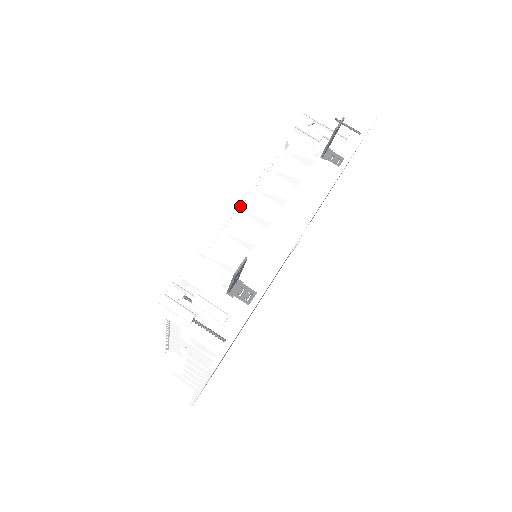
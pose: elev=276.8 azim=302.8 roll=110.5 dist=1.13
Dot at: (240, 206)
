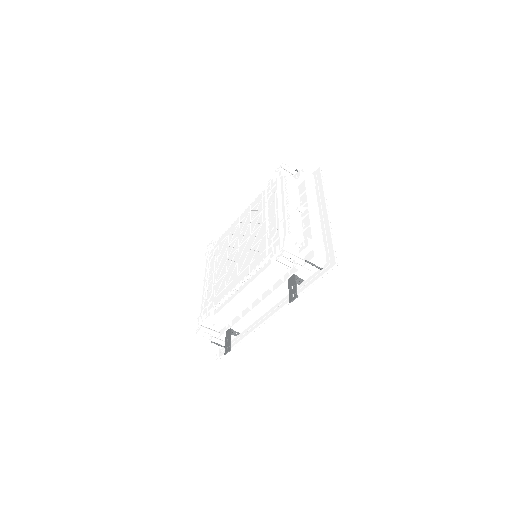
Dot at: (237, 289)
